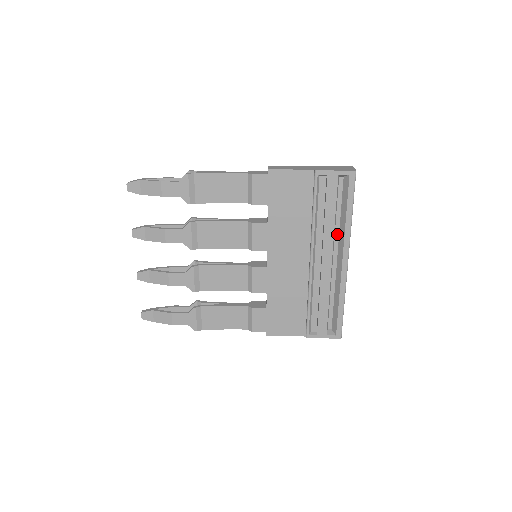
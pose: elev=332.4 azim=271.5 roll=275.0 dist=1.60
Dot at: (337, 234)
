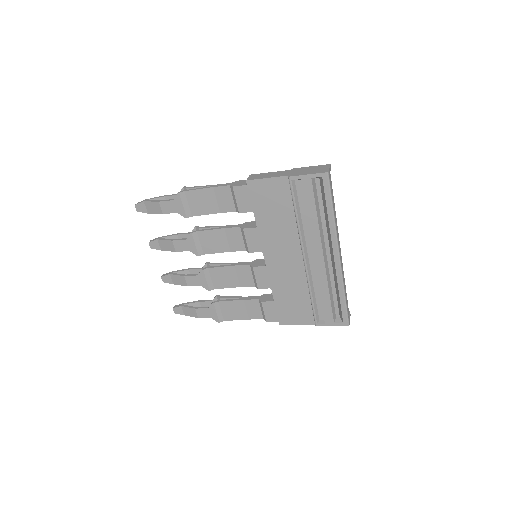
Dot at: (325, 231)
